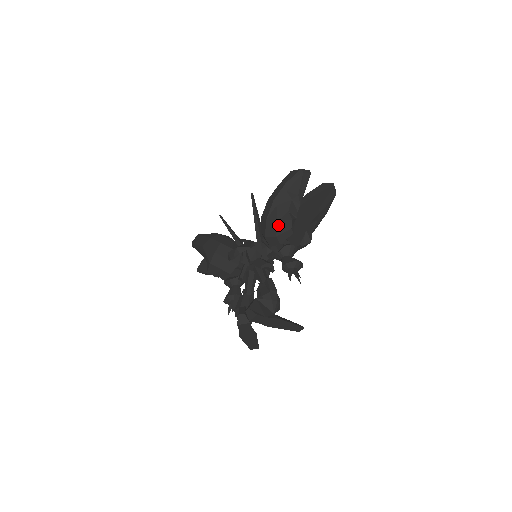
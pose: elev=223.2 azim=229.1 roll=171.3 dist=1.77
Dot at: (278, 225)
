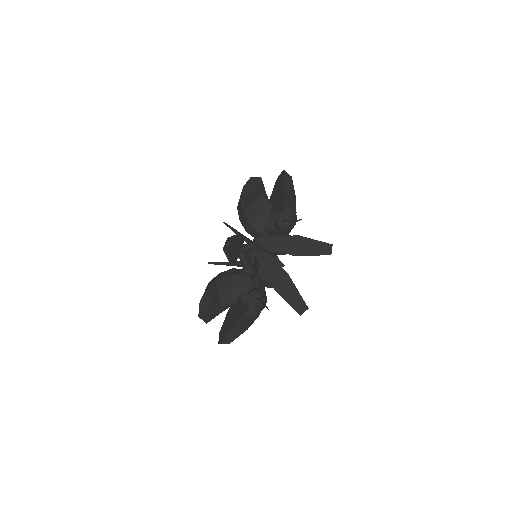
Dot at: (254, 206)
